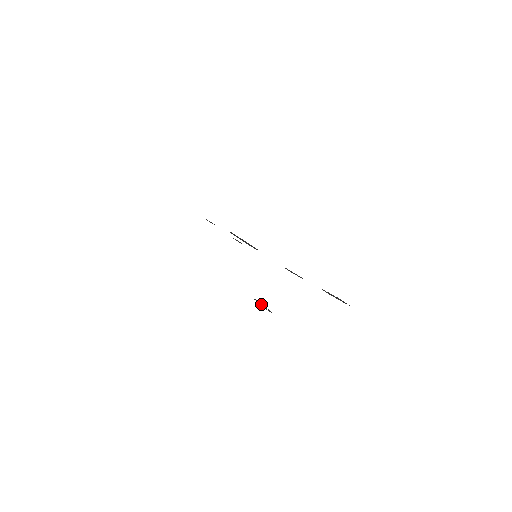
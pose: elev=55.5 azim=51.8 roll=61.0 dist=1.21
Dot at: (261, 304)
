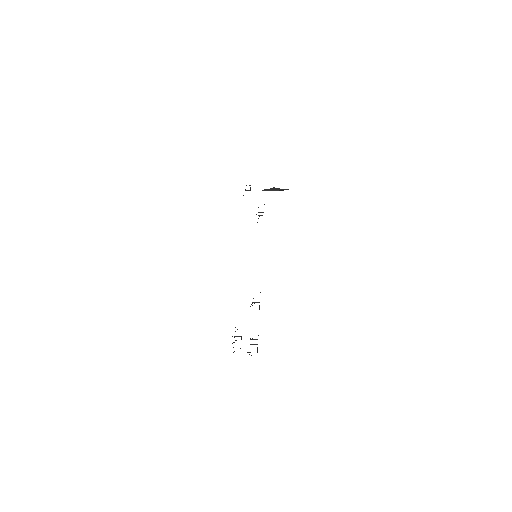
Dot at: (237, 336)
